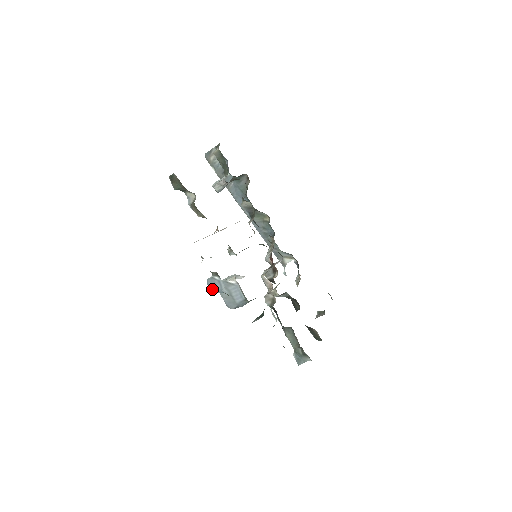
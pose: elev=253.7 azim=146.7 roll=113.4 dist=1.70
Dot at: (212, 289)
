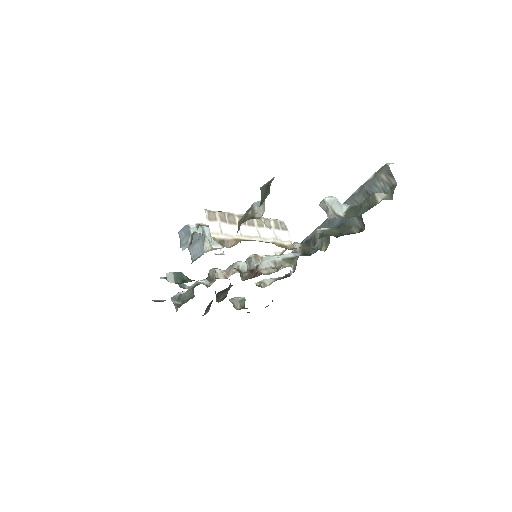
Dot at: (181, 232)
